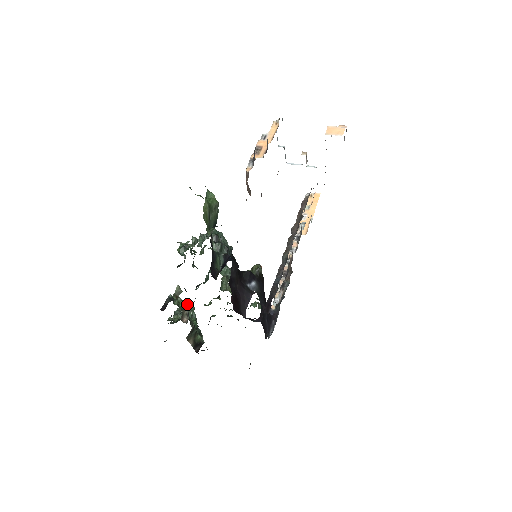
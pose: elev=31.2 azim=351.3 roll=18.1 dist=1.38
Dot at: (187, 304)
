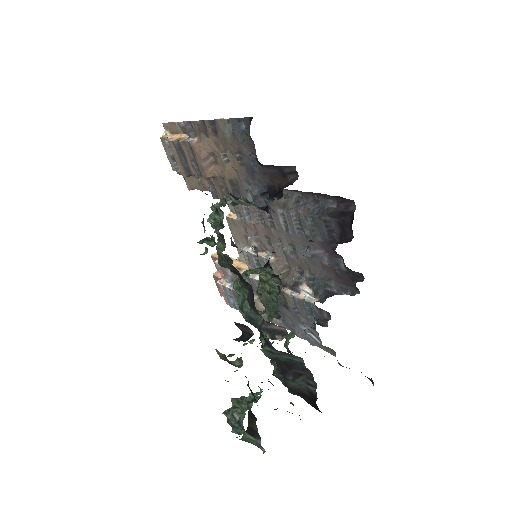
Dot at: occluded
